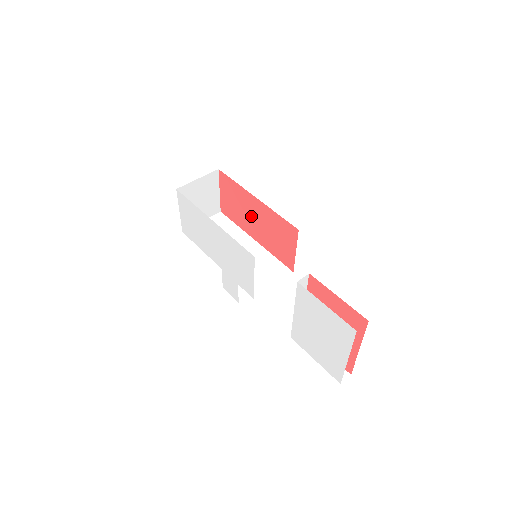
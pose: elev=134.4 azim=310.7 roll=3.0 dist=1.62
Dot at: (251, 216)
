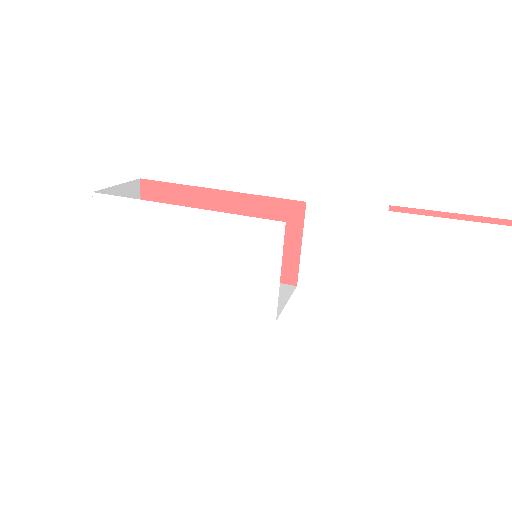
Dot at: occluded
